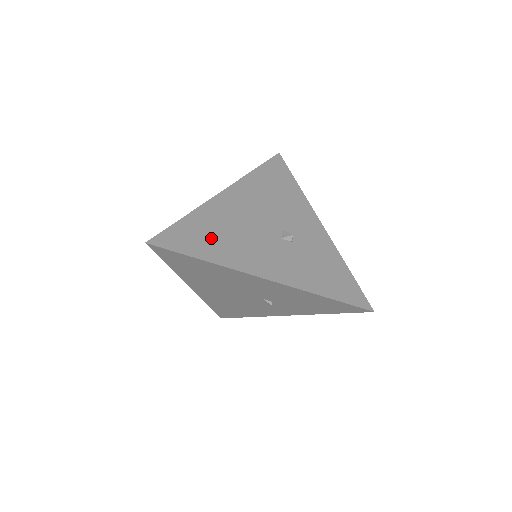
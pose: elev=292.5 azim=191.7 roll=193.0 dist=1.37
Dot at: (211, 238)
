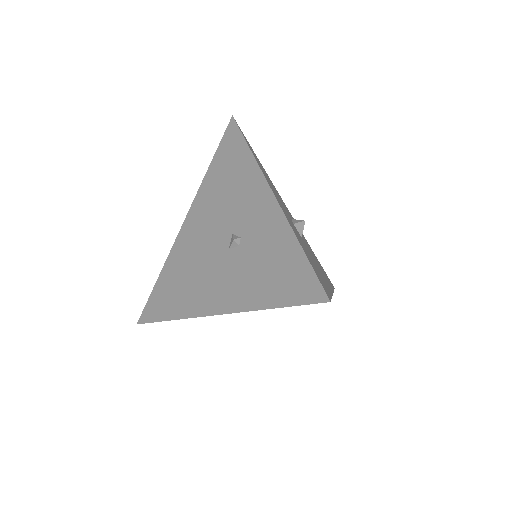
Dot at: (175, 290)
